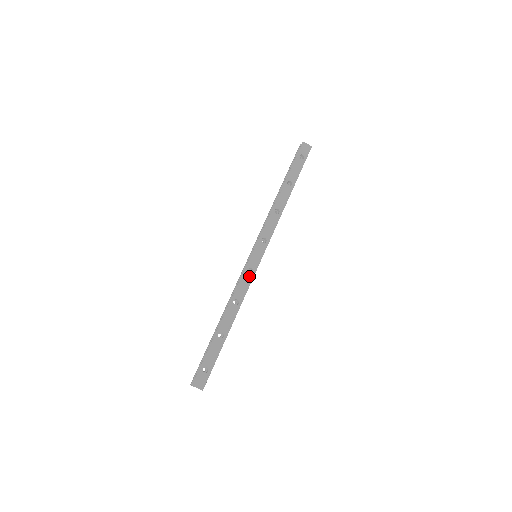
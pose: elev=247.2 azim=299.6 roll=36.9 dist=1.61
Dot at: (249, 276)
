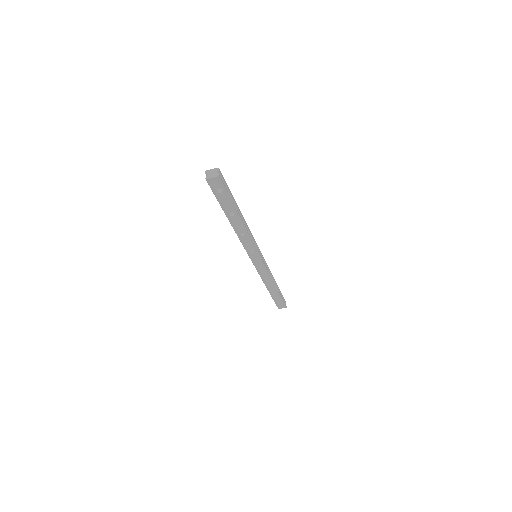
Dot at: (262, 269)
